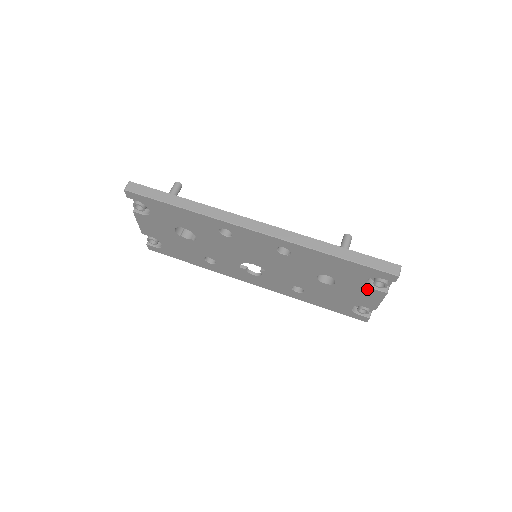
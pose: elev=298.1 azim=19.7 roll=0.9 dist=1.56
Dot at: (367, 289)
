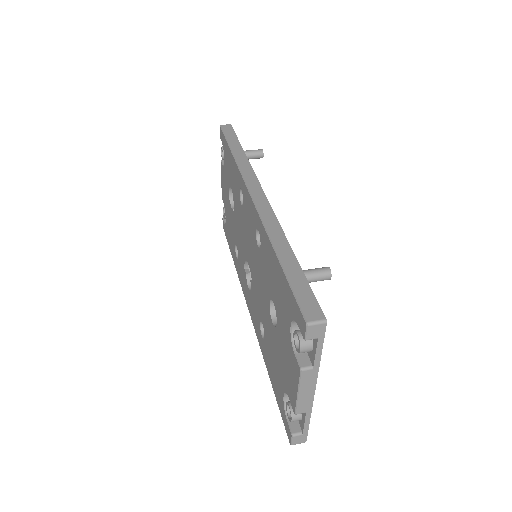
Dot at: (291, 350)
